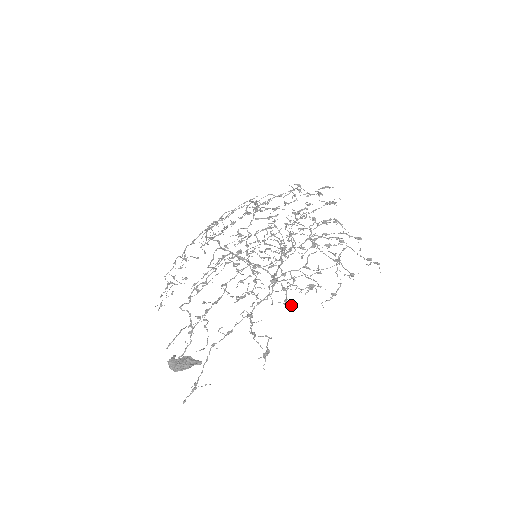
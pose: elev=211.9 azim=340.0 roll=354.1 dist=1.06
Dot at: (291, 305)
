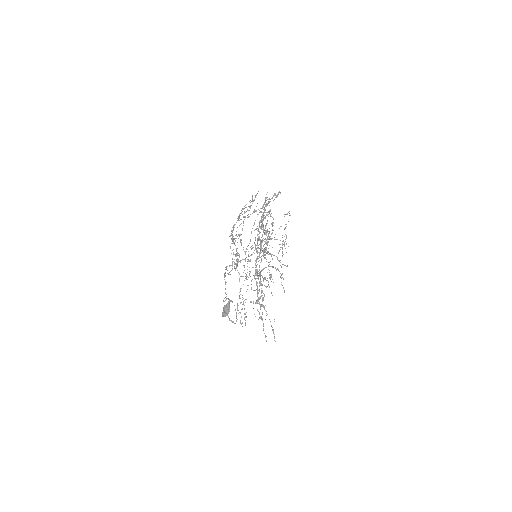
Dot at: (264, 249)
